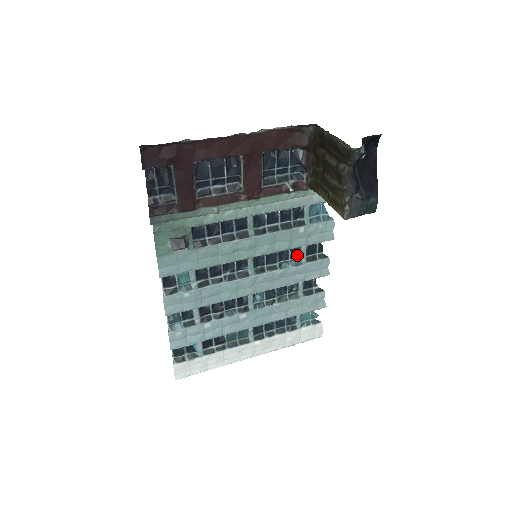
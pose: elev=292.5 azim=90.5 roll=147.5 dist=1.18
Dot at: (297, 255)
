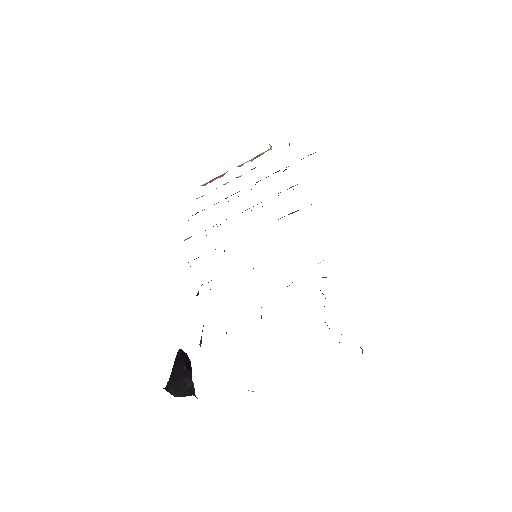
Dot at: occluded
